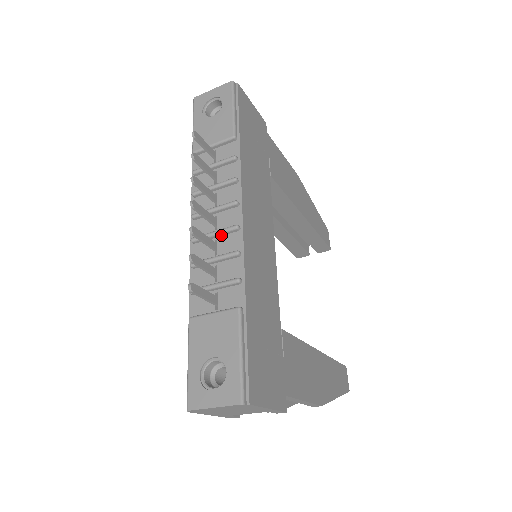
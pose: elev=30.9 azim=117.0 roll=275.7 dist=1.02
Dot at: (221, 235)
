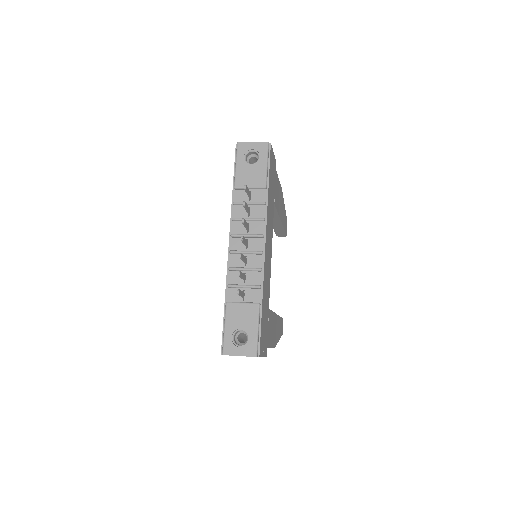
Dot at: (250, 254)
